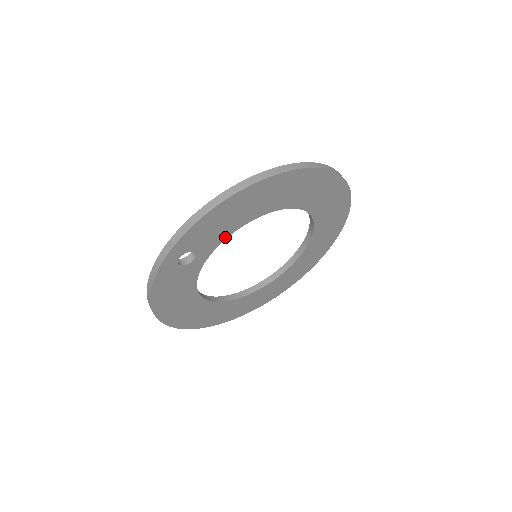
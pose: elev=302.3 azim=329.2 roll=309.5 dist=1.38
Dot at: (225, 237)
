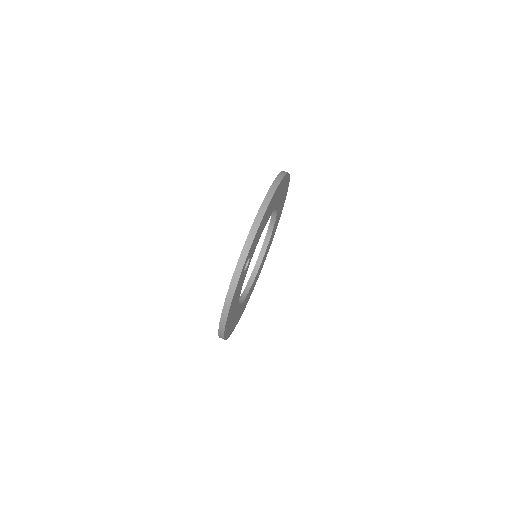
Dot at: (258, 240)
